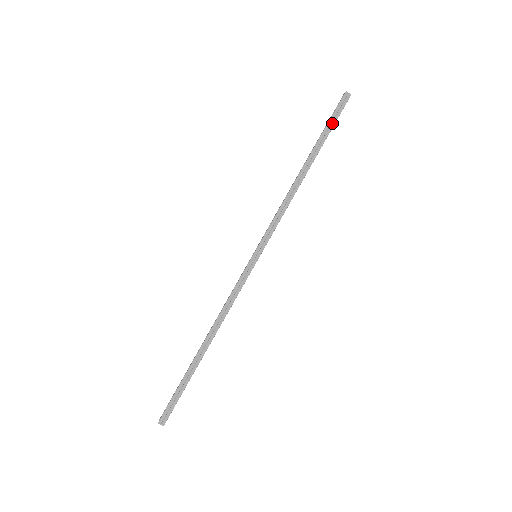
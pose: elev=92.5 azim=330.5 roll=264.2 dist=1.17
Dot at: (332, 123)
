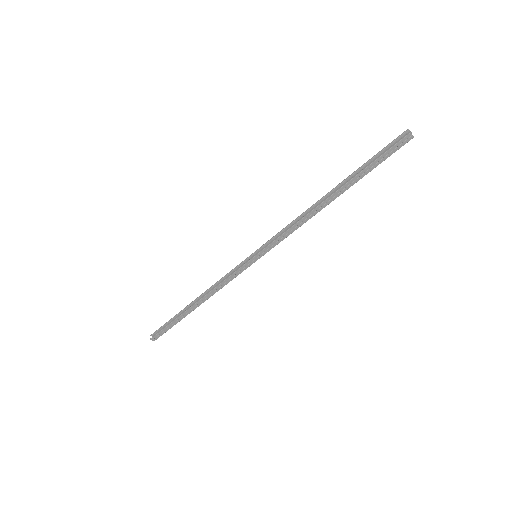
Dot at: (378, 162)
